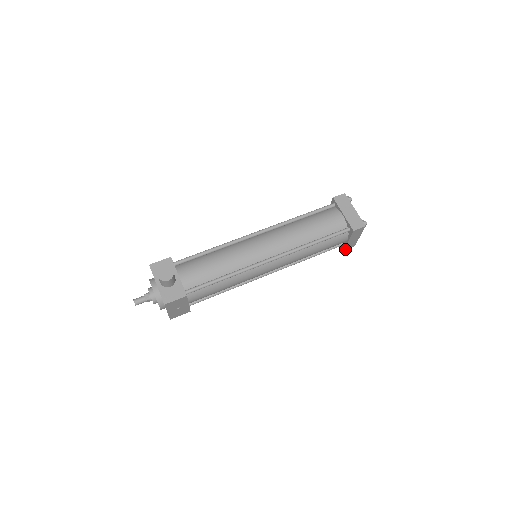
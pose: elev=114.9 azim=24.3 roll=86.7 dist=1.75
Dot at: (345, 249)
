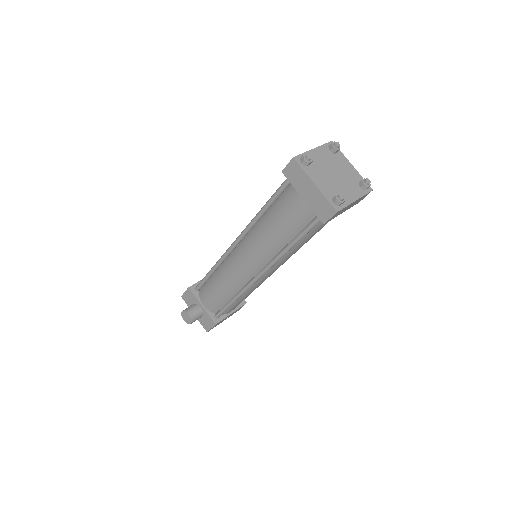
Dot at: (360, 200)
